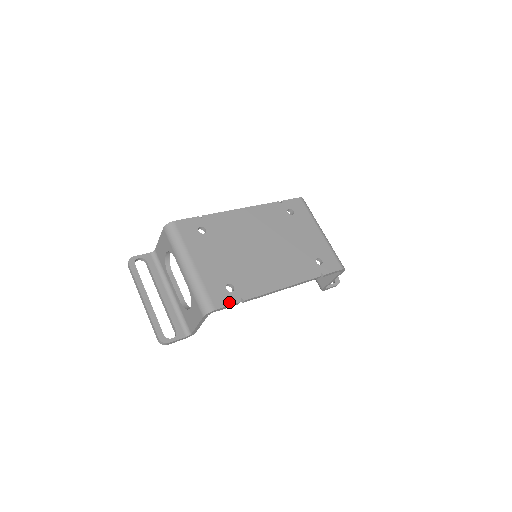
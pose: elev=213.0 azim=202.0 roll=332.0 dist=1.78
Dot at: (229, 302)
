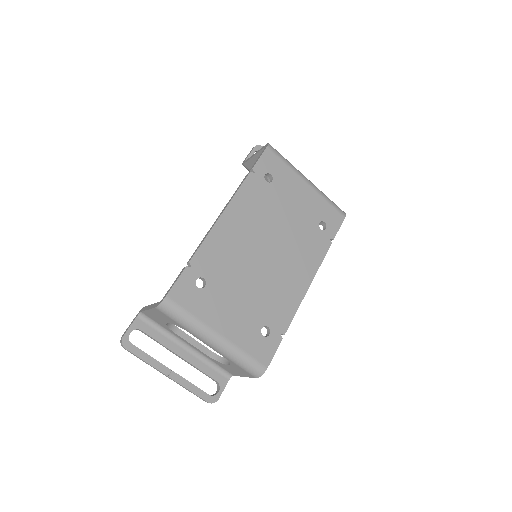
Dot at: (274, 349)
